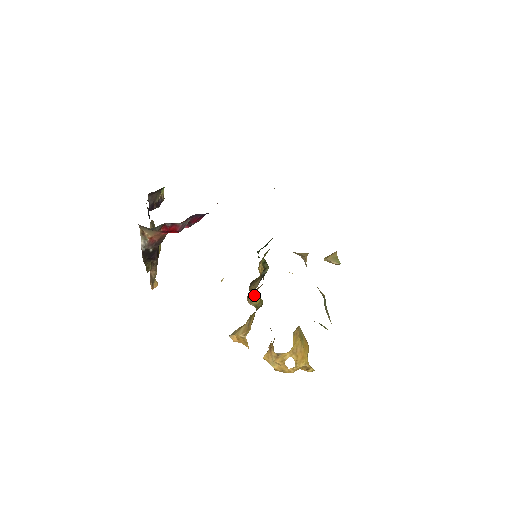
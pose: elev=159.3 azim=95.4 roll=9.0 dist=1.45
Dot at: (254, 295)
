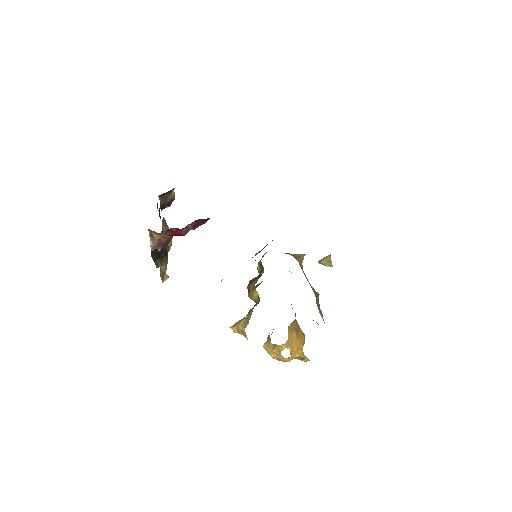
Dot at: (254, 291)
